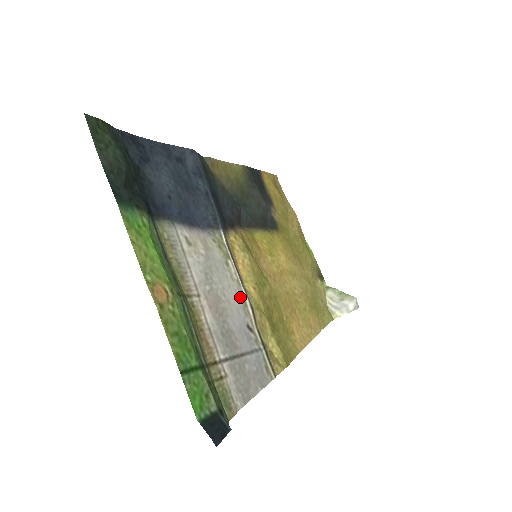
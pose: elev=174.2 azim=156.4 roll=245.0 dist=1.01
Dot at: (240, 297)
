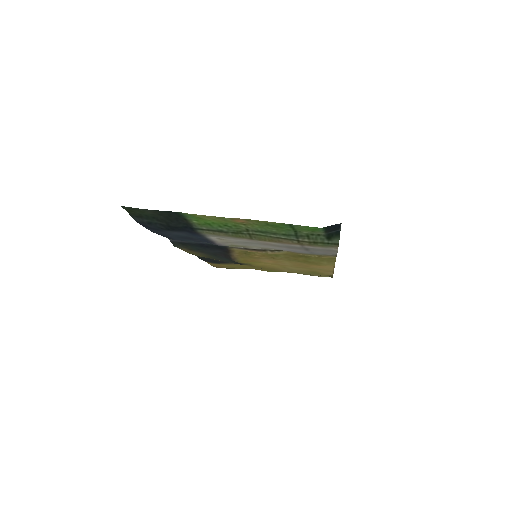
Dot at: (274, 249)
